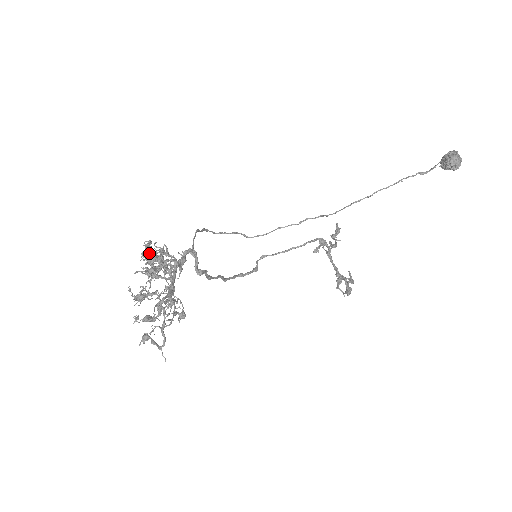
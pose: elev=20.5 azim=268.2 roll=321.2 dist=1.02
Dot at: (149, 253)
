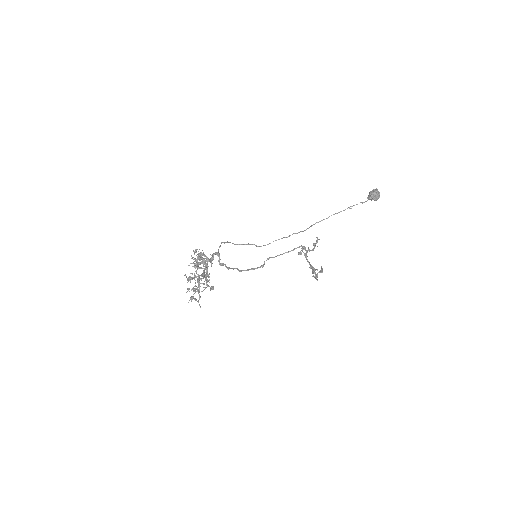
Dot at: (196, 255)
